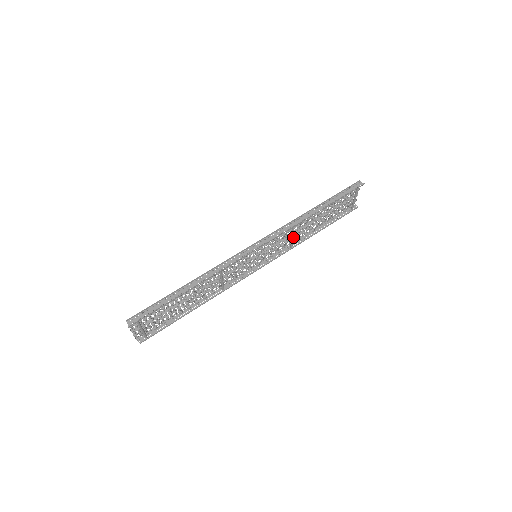
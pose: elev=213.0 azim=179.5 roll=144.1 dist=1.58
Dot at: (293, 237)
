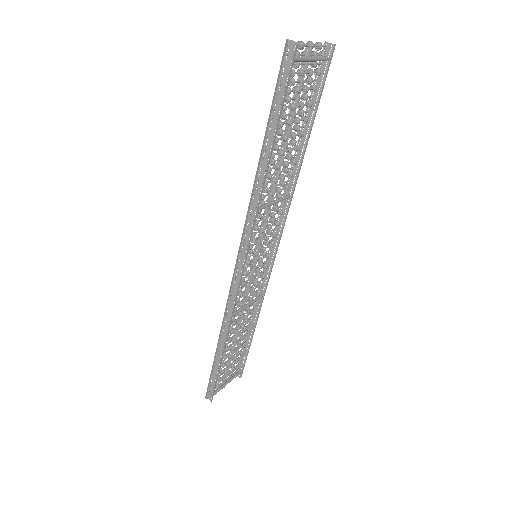
Dot at: (278, 192)
